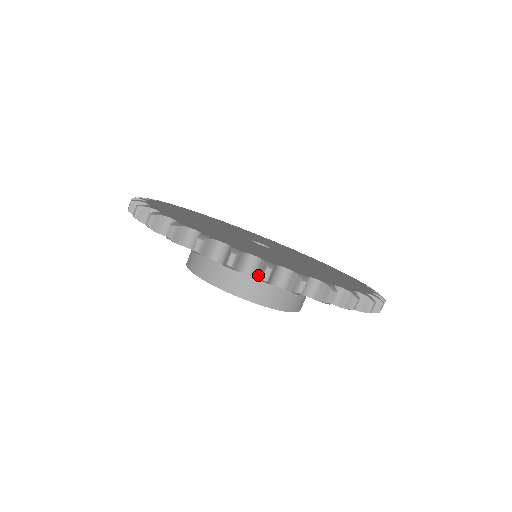
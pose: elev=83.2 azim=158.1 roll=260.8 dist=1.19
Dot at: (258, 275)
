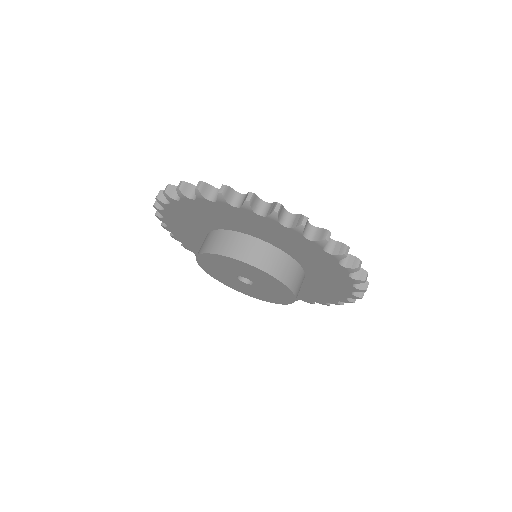
Dot at: occluded
